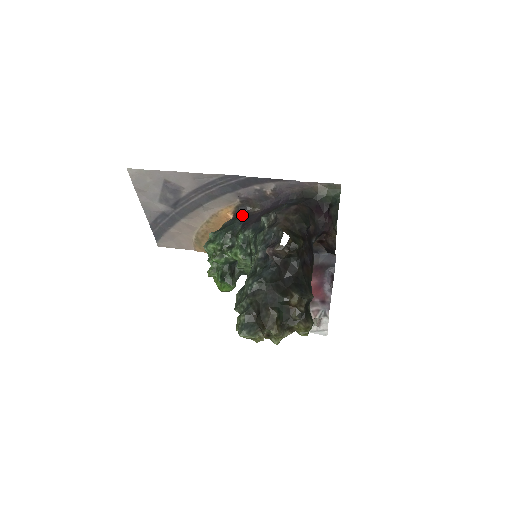
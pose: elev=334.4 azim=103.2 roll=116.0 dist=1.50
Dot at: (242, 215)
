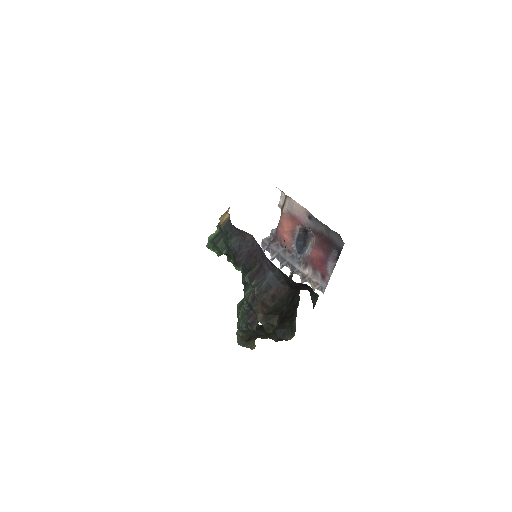
Dot at: (235, 234)
